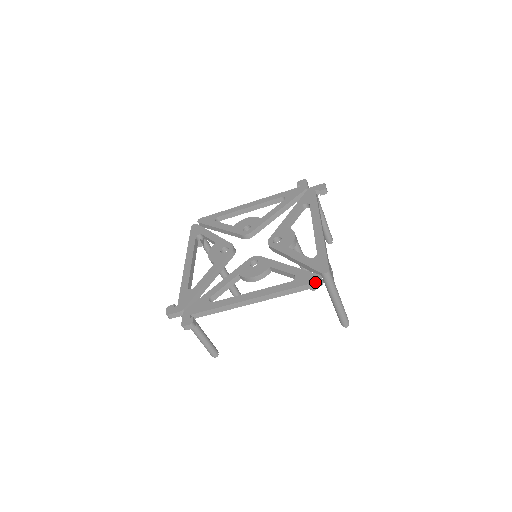
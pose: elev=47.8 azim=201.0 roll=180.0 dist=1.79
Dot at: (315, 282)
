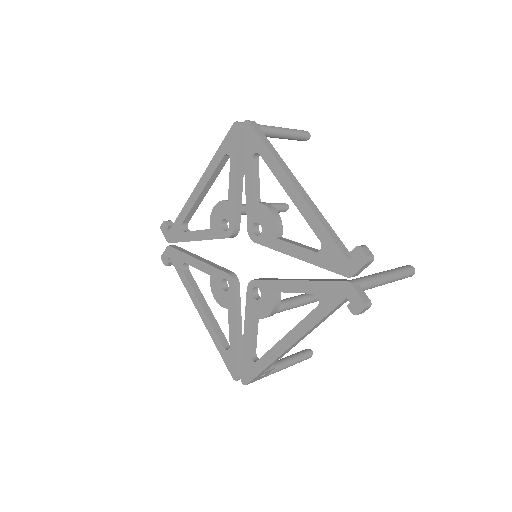
Dot at: (231, 375)
